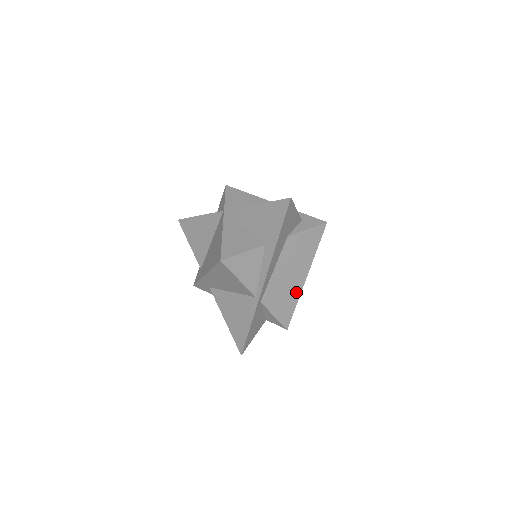
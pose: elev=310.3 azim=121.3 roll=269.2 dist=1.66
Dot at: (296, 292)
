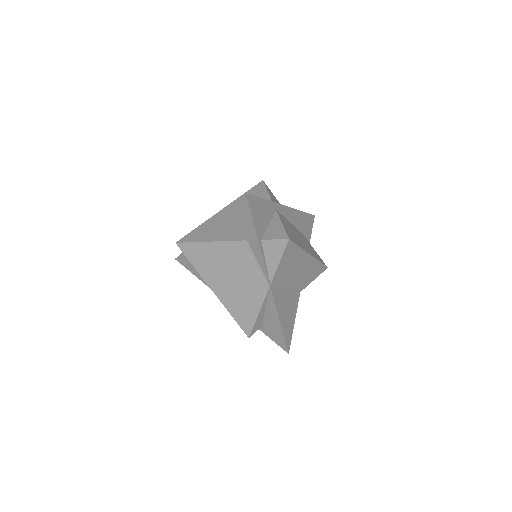
Dot at: (301, 246)
